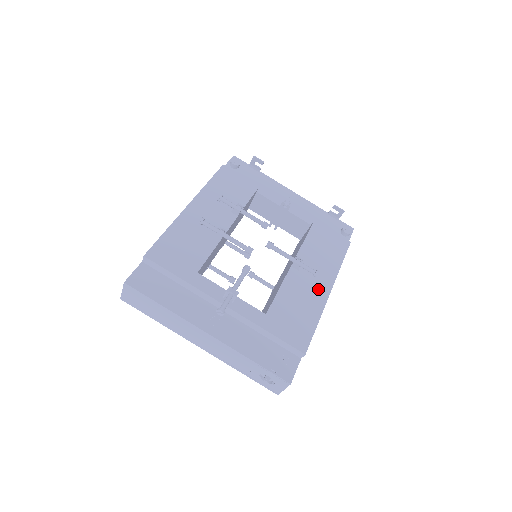
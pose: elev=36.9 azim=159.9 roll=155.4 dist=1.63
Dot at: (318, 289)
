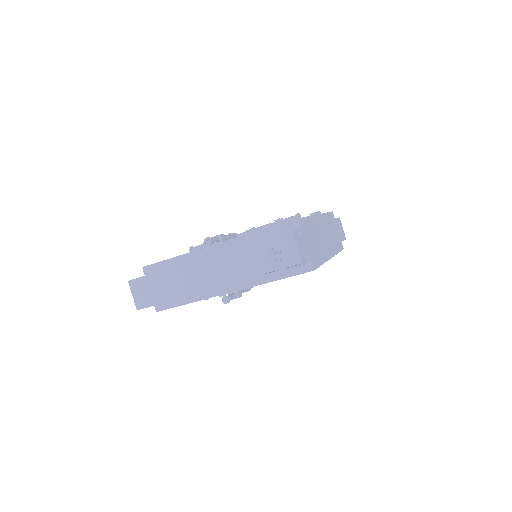
Dot at: occluded
